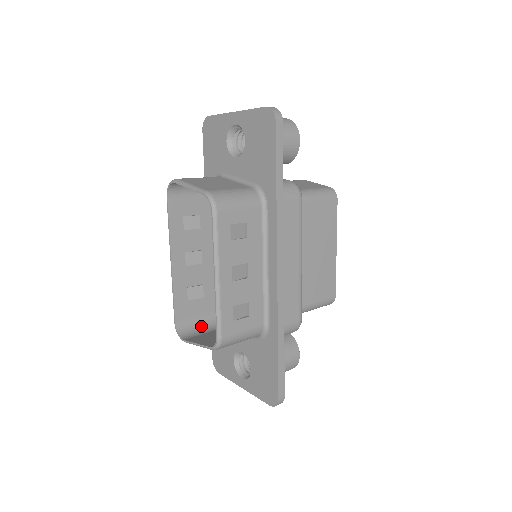
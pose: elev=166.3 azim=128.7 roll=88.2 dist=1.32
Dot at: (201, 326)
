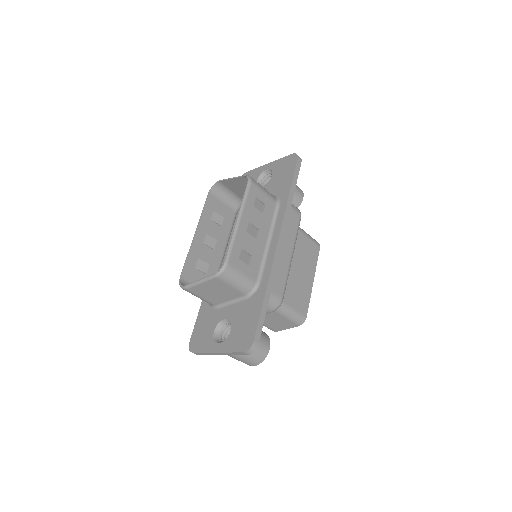
Dot at: occluded
